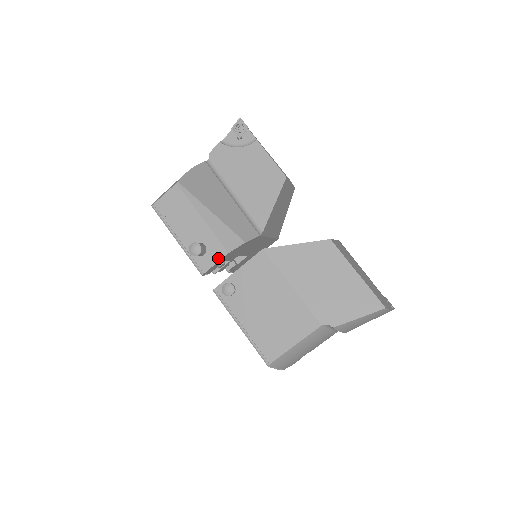
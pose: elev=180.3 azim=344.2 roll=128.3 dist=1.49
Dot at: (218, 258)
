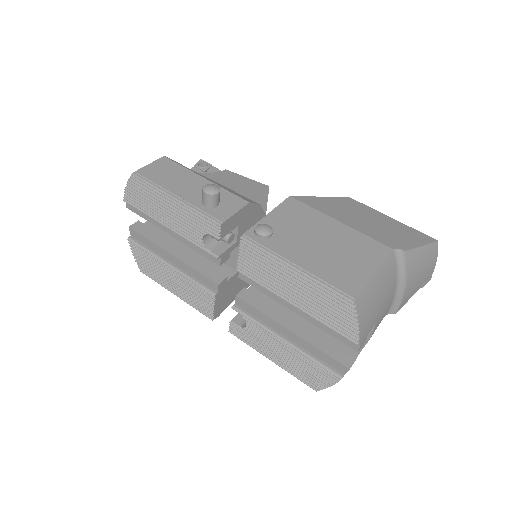
Dot at: (238, 207)
